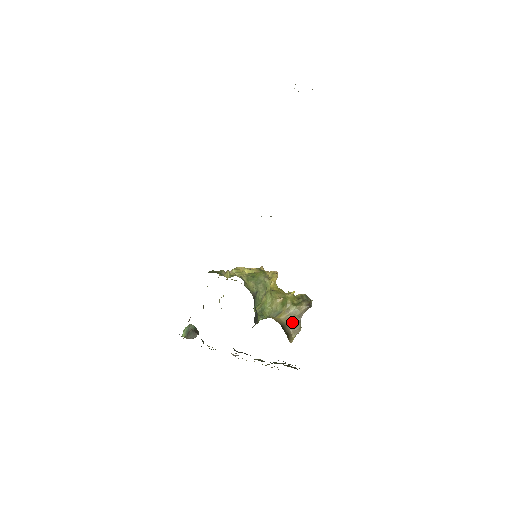
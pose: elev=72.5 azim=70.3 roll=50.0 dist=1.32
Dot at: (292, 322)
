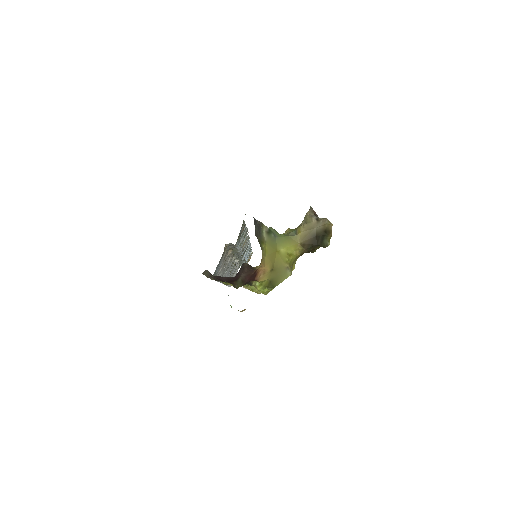
Dot at: (312, 223)
